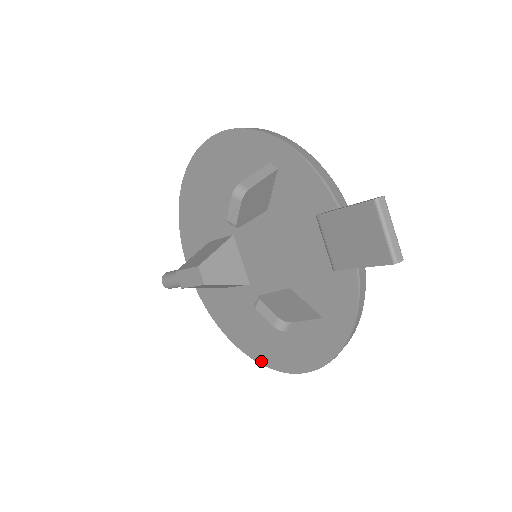
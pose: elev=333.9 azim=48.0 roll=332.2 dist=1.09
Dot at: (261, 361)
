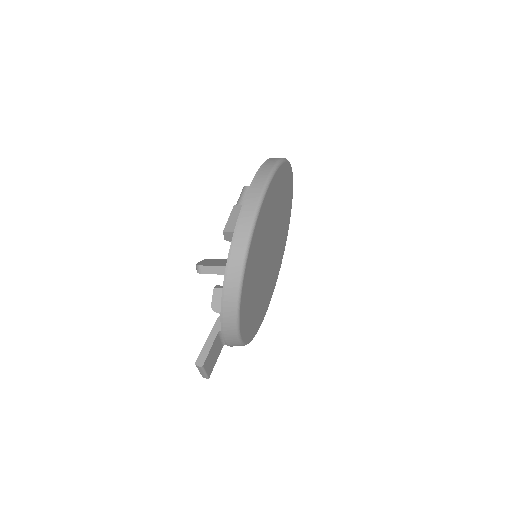
Dot at: occluded
